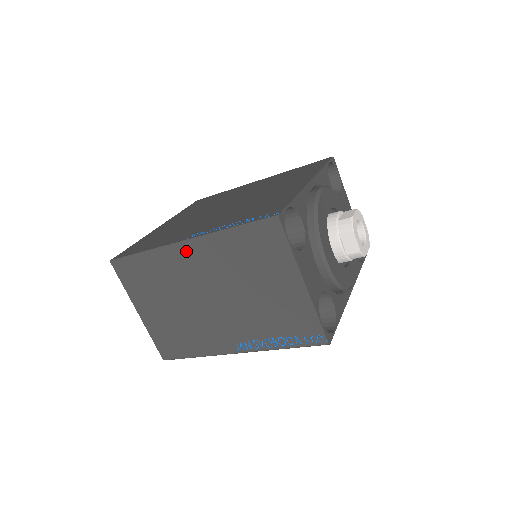
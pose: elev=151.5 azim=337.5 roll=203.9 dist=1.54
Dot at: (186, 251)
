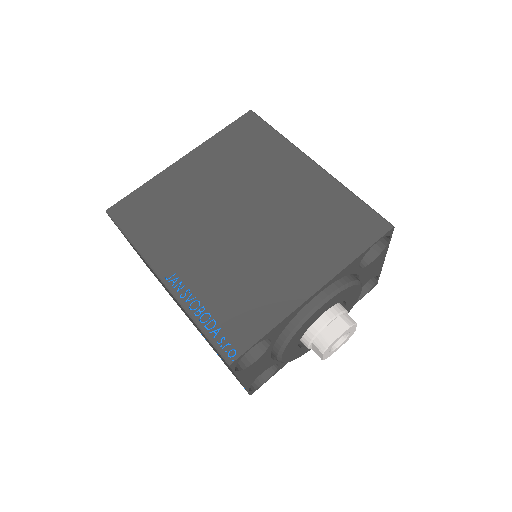
Dot at: occluded
